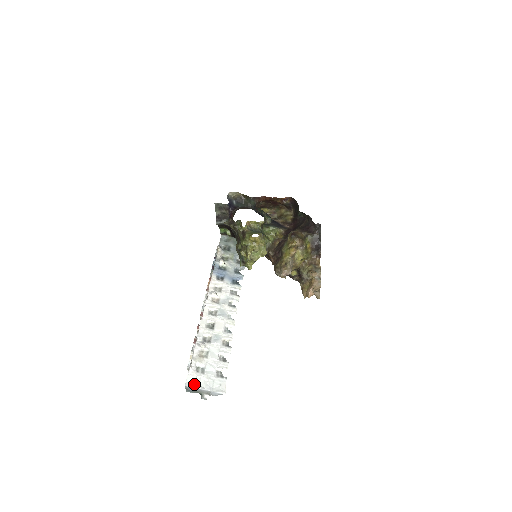
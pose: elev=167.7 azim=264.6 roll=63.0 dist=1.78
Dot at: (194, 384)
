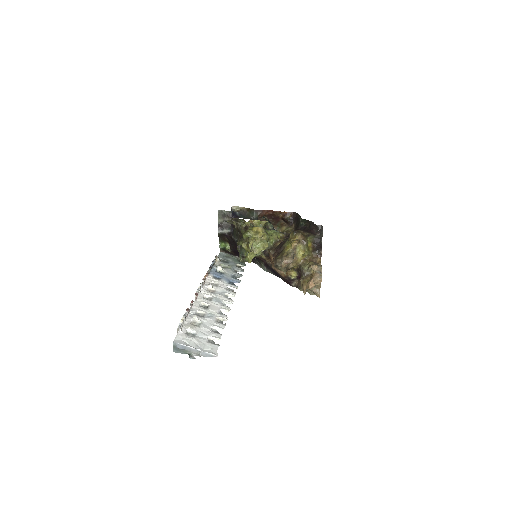
Dot at: (183, 342)
